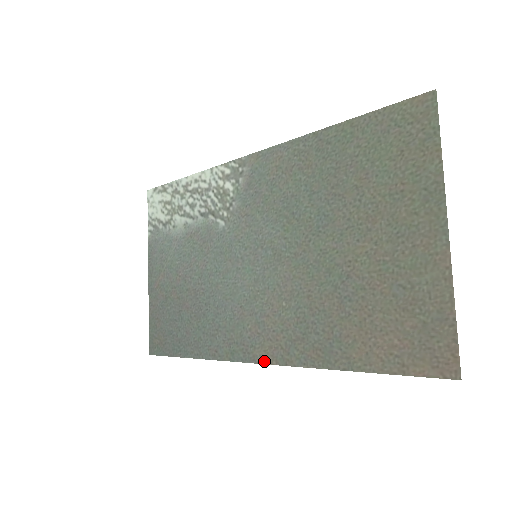
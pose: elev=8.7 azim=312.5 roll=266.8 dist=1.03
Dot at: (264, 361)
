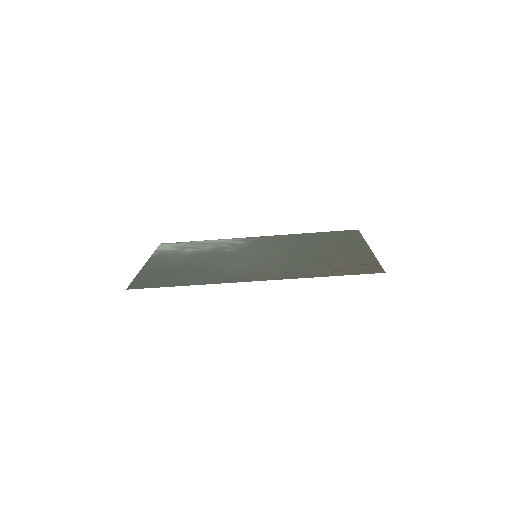
Dot at: (257, 280)
